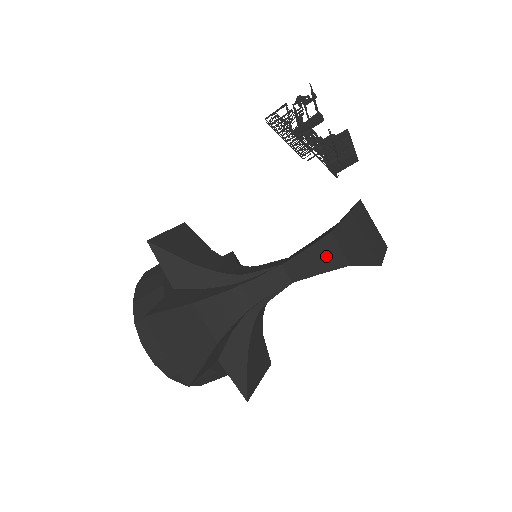
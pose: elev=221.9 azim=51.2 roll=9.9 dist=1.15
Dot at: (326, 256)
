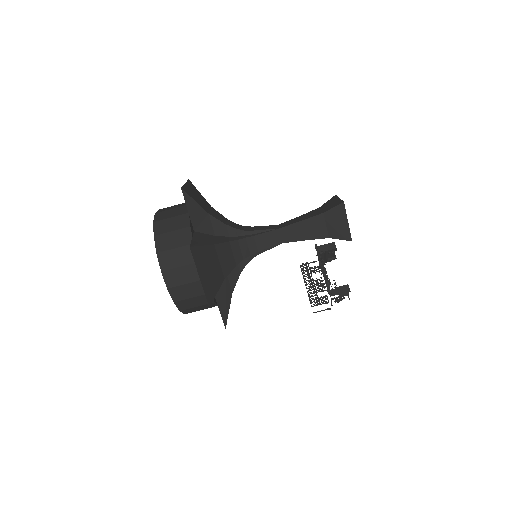
Dot at: (310, 215)
